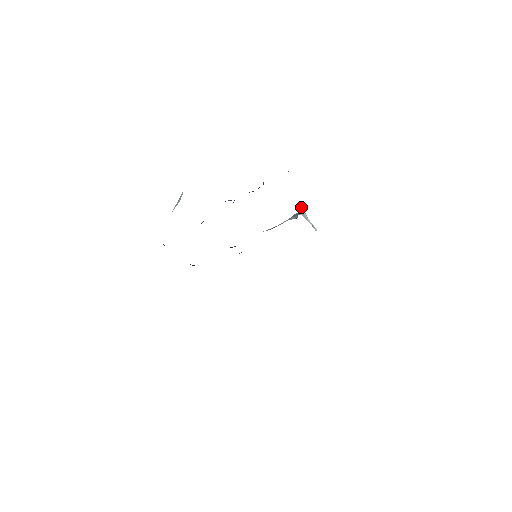
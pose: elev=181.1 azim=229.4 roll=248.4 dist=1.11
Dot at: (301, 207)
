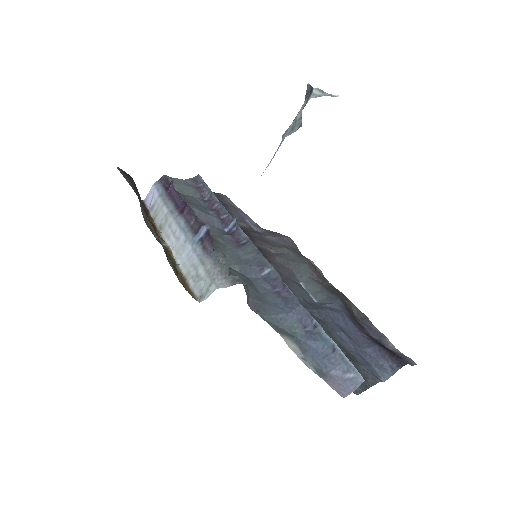
Dot at: (306, 92)
